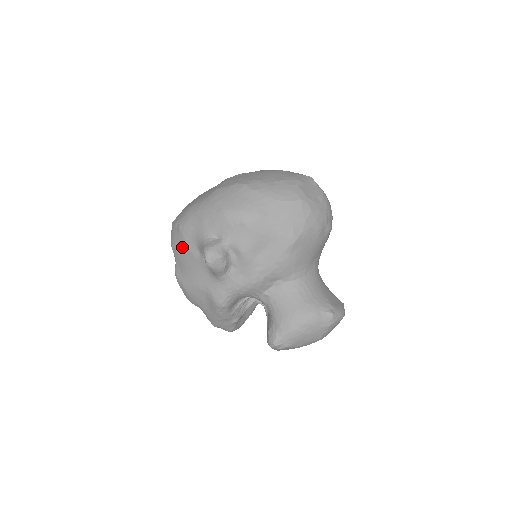
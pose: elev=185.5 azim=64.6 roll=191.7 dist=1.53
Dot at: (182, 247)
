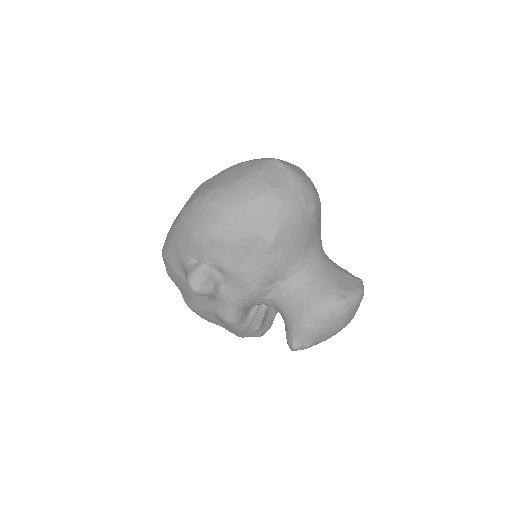
Dot at: (174, 276)
